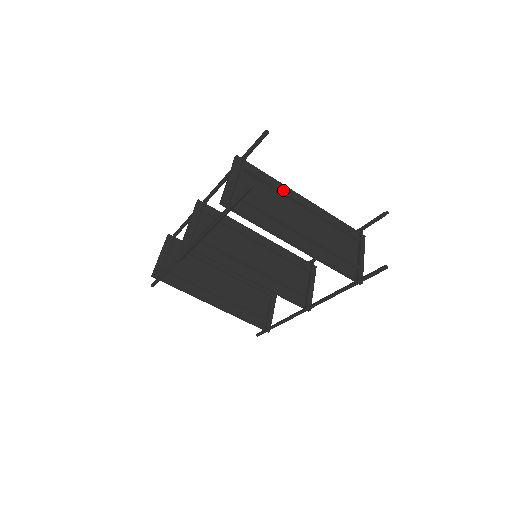
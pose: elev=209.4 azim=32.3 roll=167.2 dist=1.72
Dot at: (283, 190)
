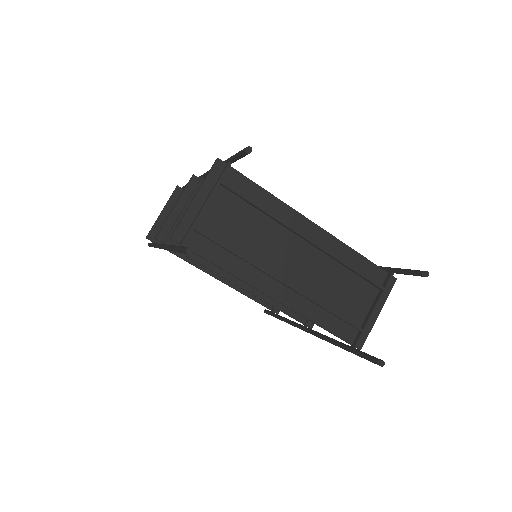
Dot at: (280, 212)
